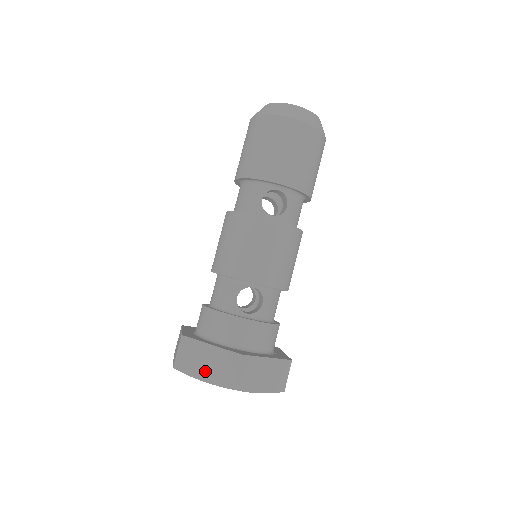
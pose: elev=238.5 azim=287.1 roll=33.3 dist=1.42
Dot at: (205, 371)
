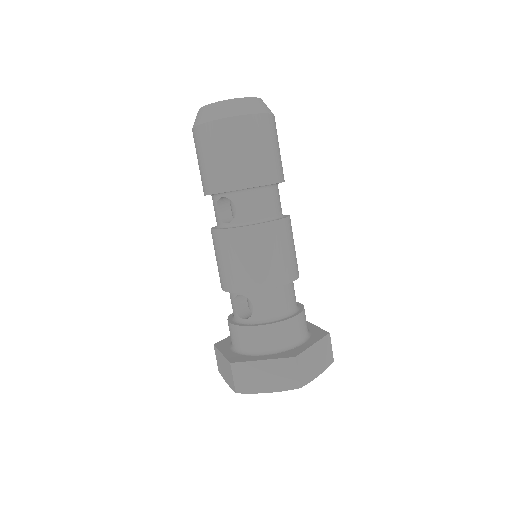
Dot at: (225, 376)
